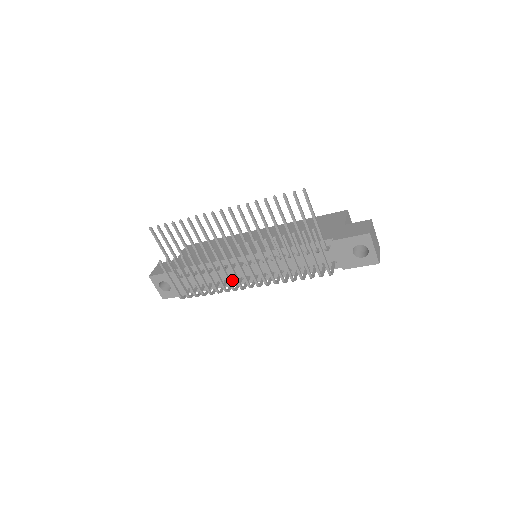
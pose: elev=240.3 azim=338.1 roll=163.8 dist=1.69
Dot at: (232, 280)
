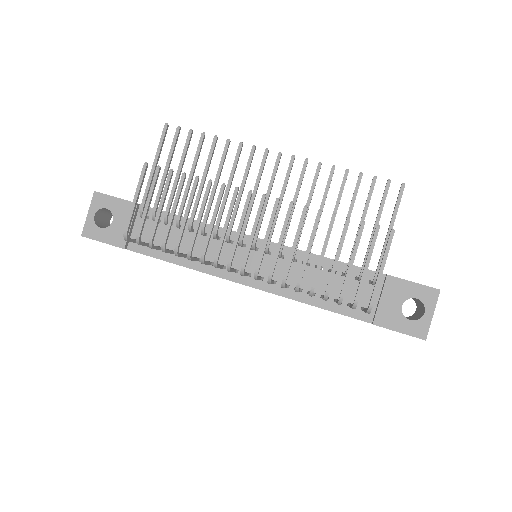
Dot at: (209, 260)
